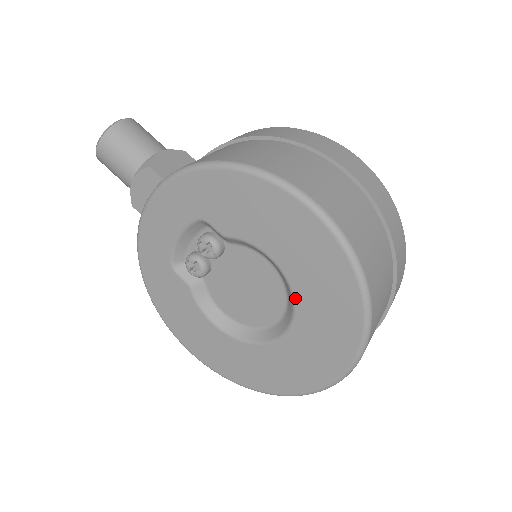
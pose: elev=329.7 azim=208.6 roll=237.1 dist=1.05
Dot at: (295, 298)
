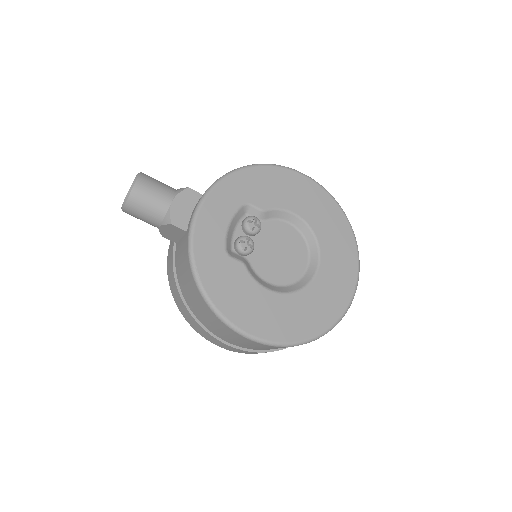
Dot at: (316, 235)
